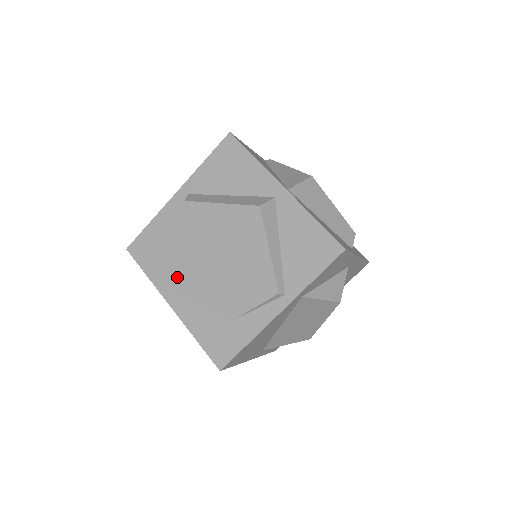
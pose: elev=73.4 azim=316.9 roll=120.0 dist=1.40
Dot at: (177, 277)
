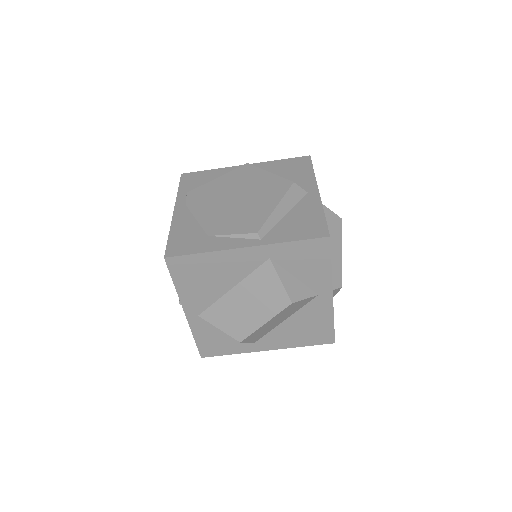
Dot at: (197, 198)
